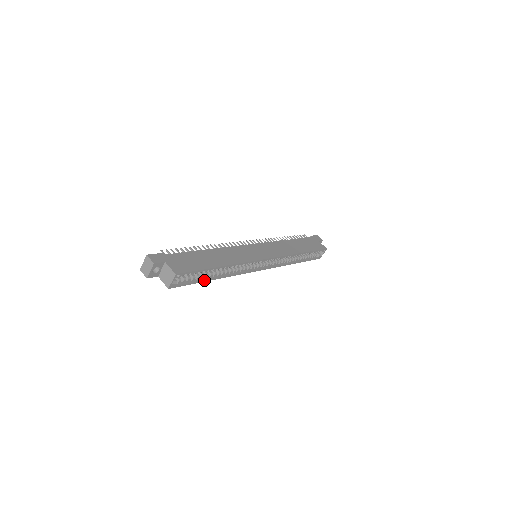
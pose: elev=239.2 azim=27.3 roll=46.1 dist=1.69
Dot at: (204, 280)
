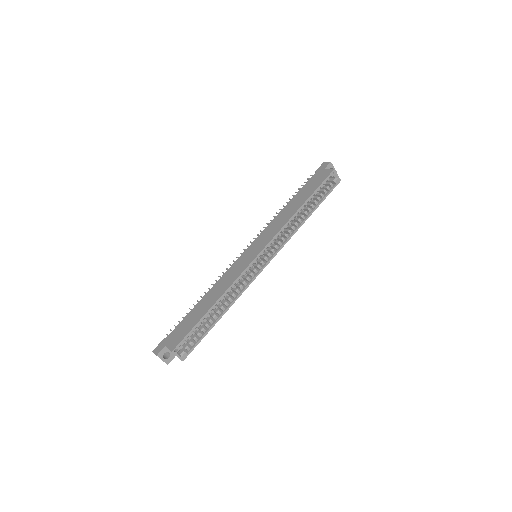
Dot at: (211, 327)
